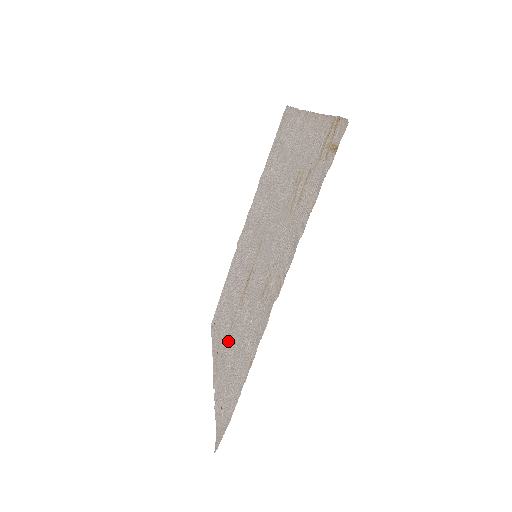
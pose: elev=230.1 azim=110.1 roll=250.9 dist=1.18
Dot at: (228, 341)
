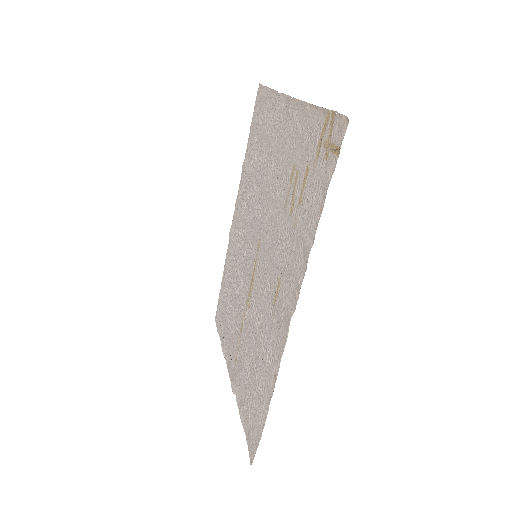
Dot at: (241, 345)
